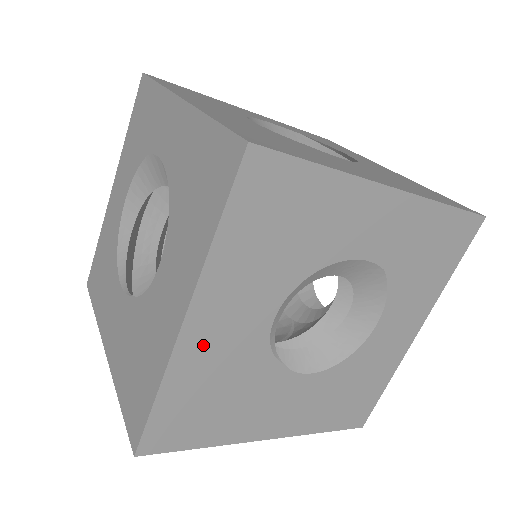
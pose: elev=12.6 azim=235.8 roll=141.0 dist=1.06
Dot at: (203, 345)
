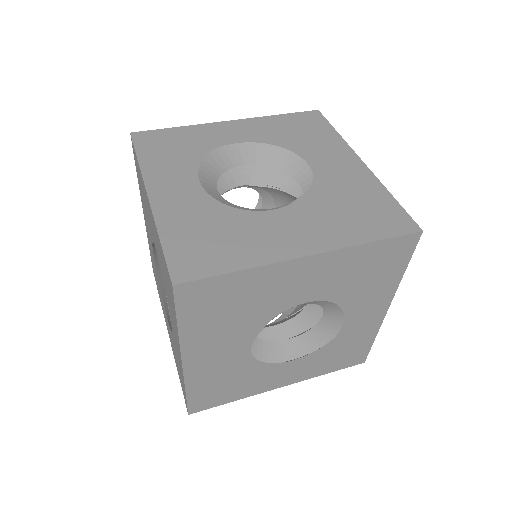
Dot at: occluded
